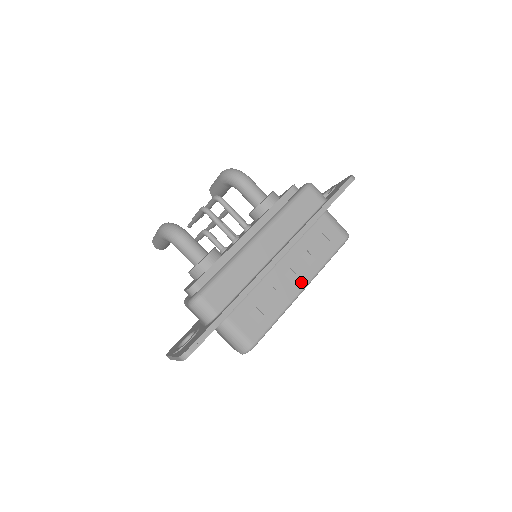
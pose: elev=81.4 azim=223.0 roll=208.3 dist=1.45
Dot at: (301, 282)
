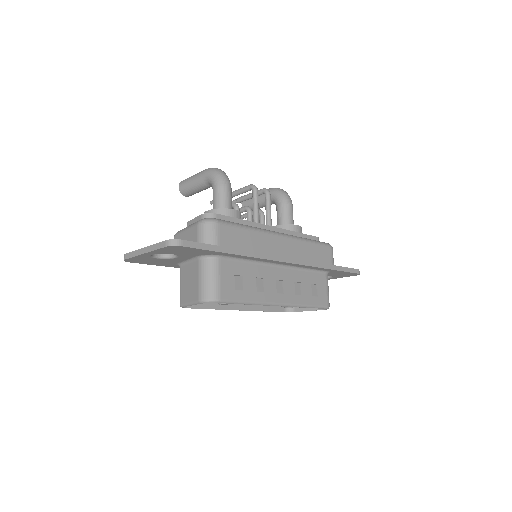
Dot at: (282, 298)
